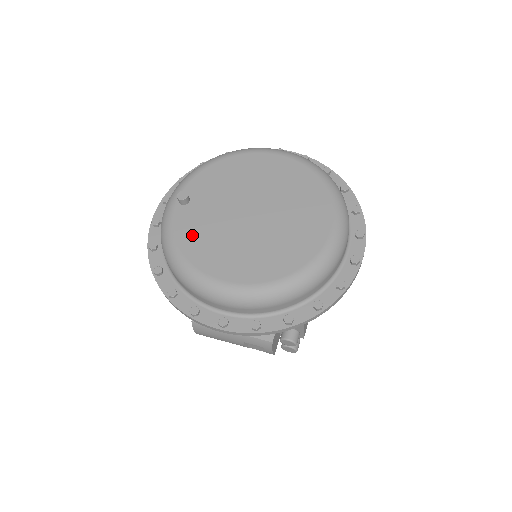
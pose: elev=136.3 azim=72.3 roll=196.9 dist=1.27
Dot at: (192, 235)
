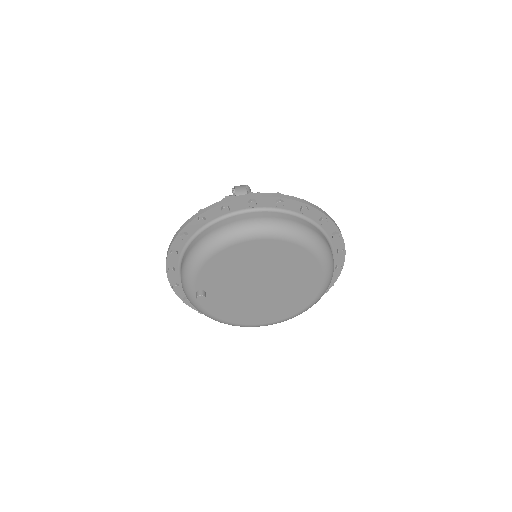
Dot at: (222, 310)
